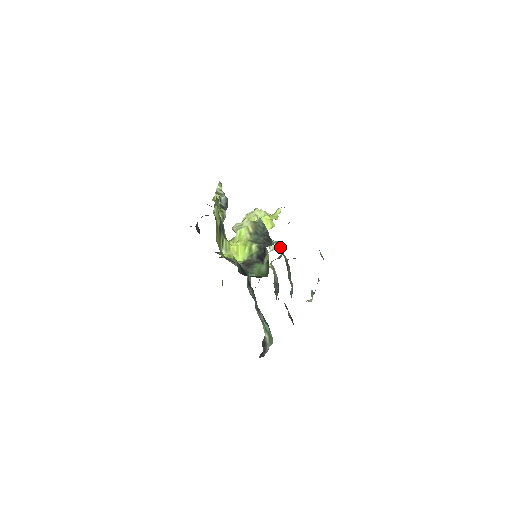
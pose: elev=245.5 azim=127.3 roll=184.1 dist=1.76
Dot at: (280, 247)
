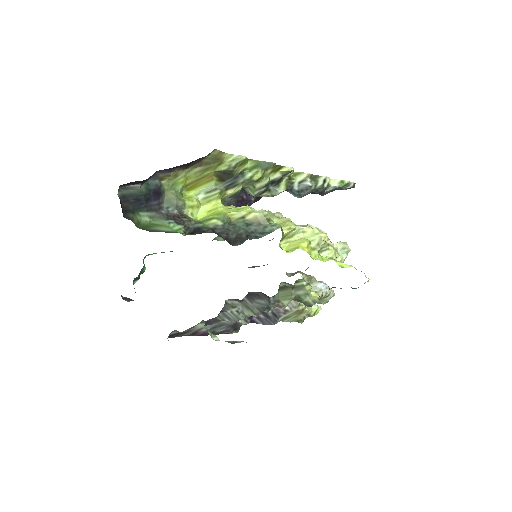
Dot at: (288, 283)
